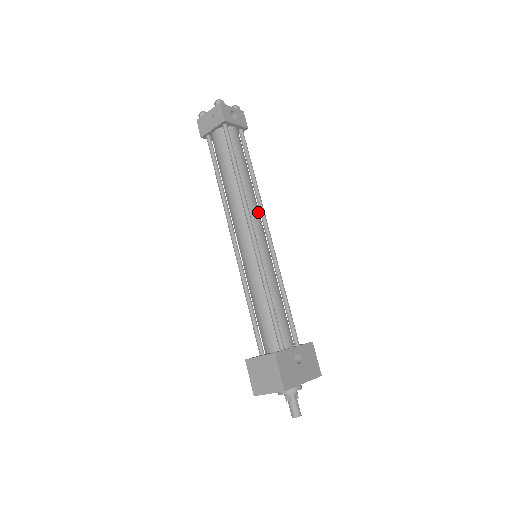
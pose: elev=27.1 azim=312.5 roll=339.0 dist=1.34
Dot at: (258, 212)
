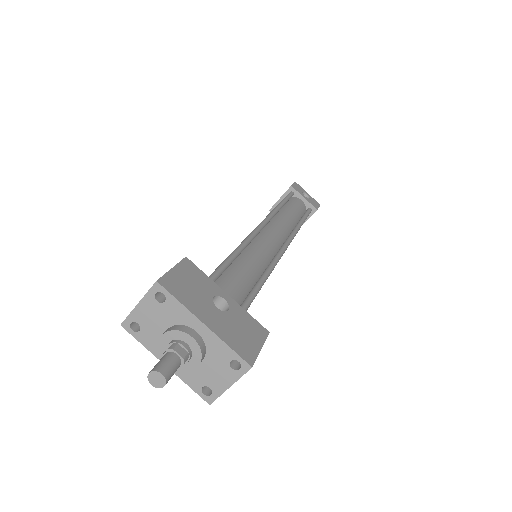
Dot at: (283, 231)
